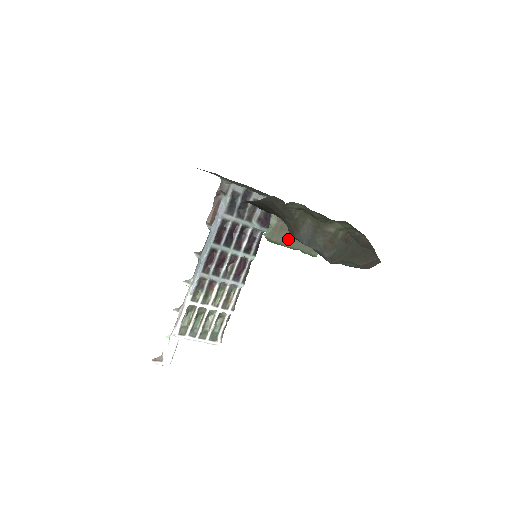
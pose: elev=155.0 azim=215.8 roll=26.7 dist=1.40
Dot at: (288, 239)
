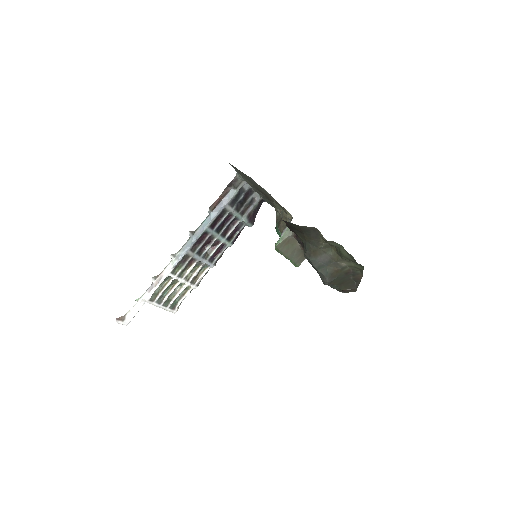
Dot at: (288, 250)
